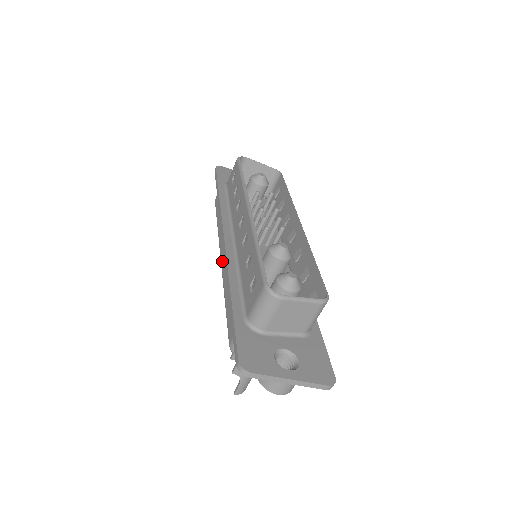
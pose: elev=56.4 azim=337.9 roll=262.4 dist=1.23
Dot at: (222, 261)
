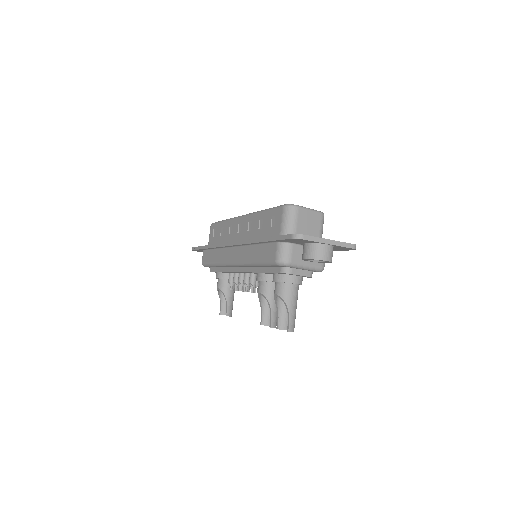
Dot at: (235, 259)
